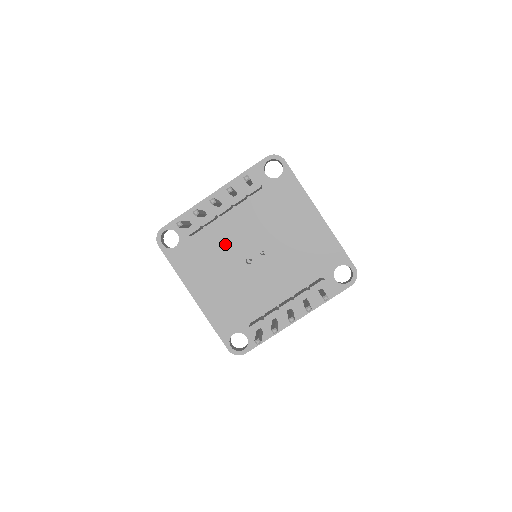
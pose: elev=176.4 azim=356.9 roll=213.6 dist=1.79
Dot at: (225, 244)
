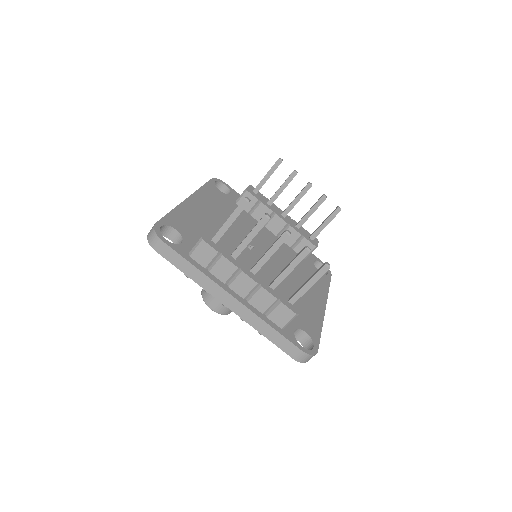
Dot at: (249, 228)
